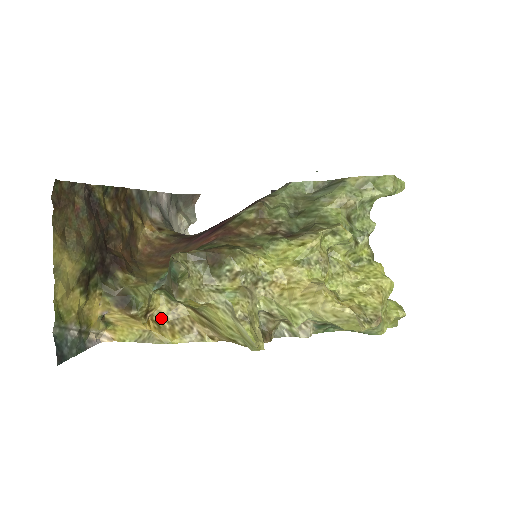
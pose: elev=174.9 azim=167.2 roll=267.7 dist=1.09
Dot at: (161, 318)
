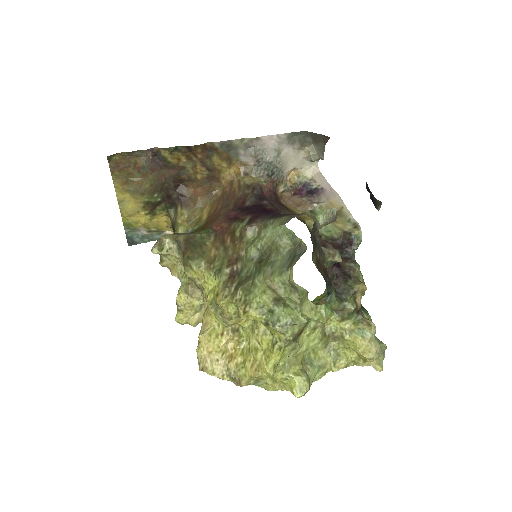
Dot at: occluded
